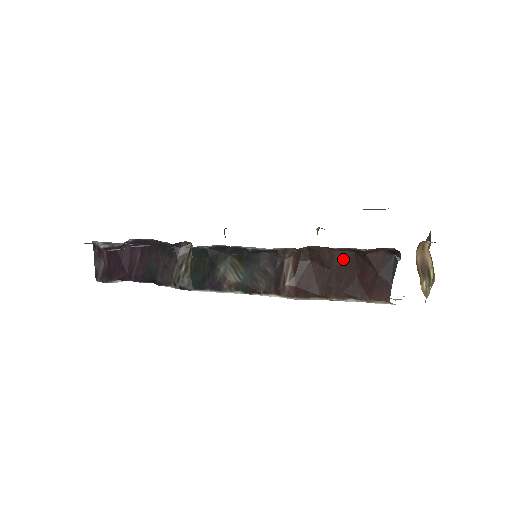
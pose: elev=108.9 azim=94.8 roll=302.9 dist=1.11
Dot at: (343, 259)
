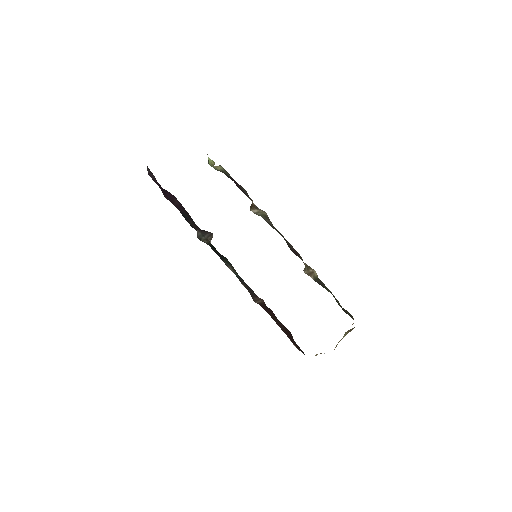
Dot at: (285, 327)
